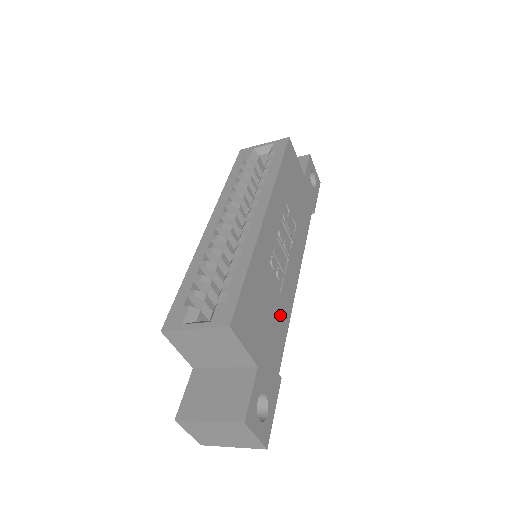
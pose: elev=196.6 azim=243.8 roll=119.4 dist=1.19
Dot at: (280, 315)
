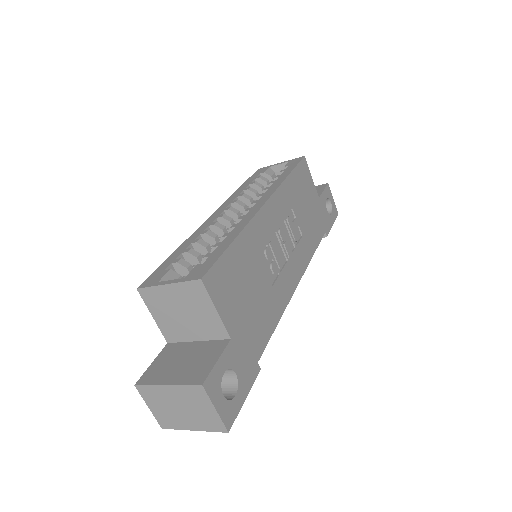
Dot at: (269, 306)
